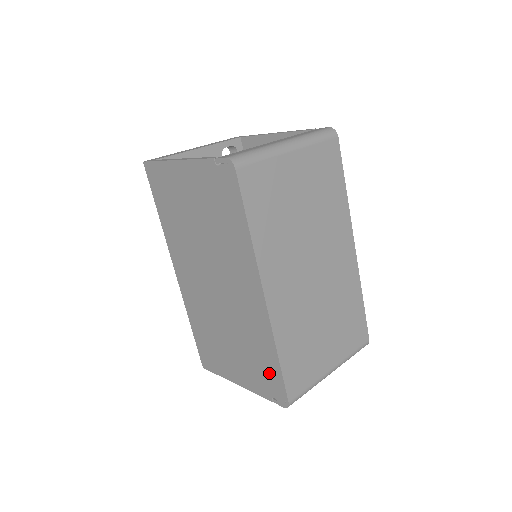
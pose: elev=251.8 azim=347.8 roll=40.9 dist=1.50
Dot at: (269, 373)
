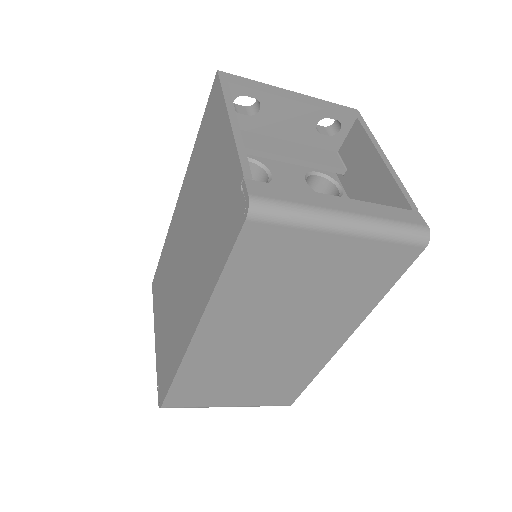
Dot at: (166, 372)
